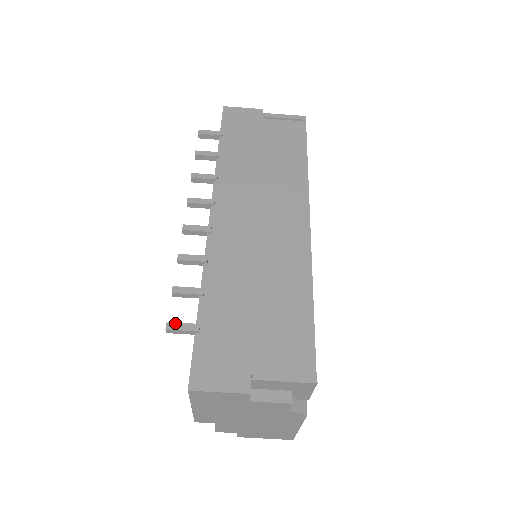
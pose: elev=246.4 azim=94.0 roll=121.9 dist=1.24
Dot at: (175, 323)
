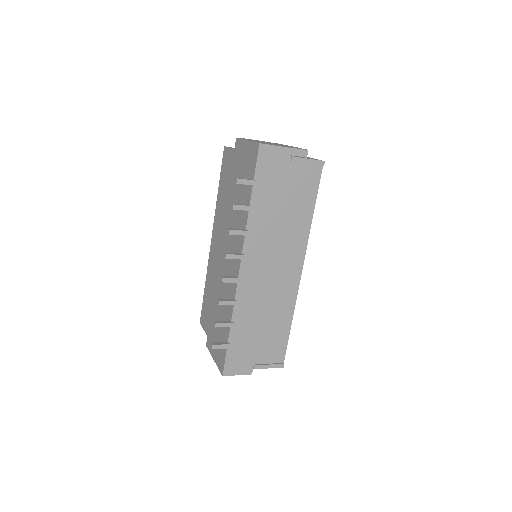
Dot at: (217, 345)
